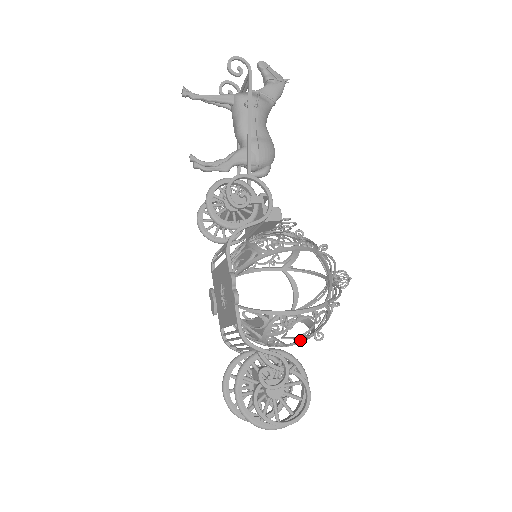
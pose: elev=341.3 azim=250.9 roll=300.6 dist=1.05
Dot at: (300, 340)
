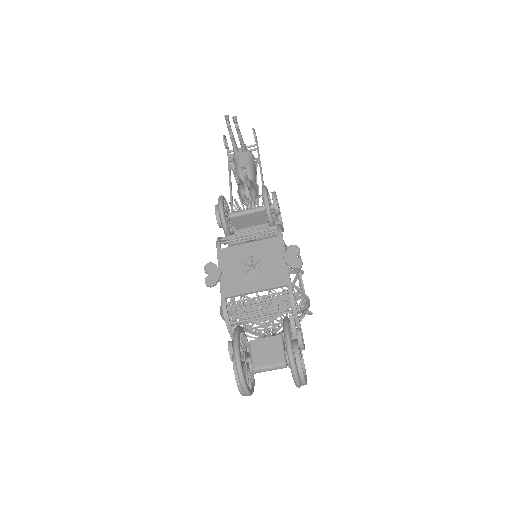
Dot at: occluded
